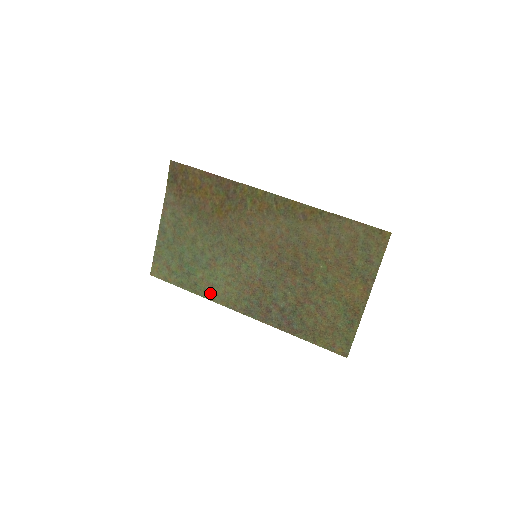
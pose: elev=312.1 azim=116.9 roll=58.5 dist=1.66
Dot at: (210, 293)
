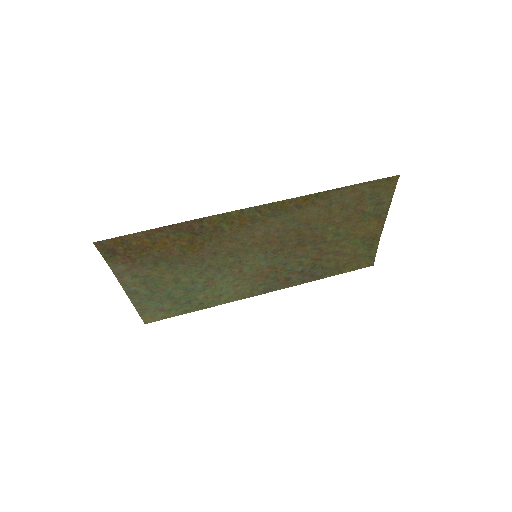
Dot at: (221, 300)
